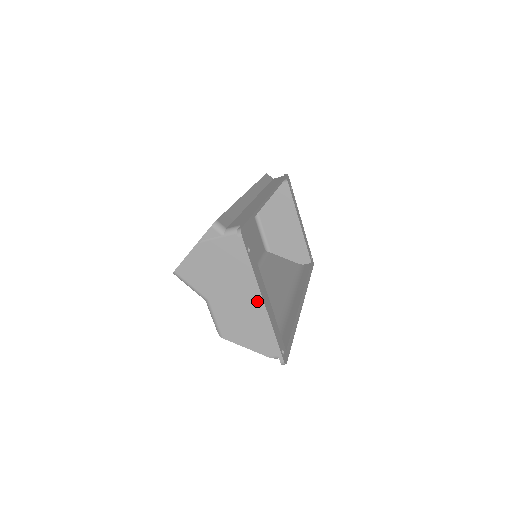
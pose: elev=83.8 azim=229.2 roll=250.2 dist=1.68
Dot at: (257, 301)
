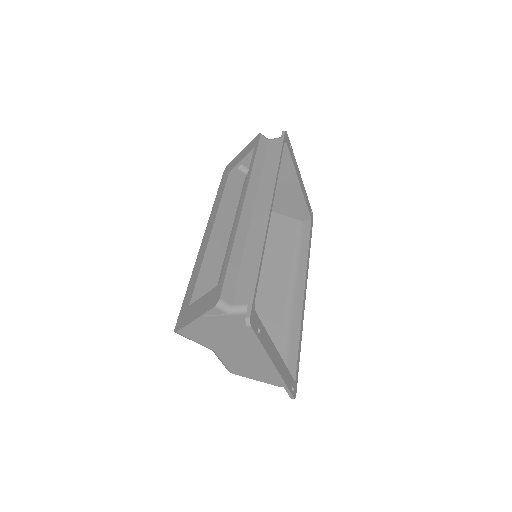
Dot at: occluded
